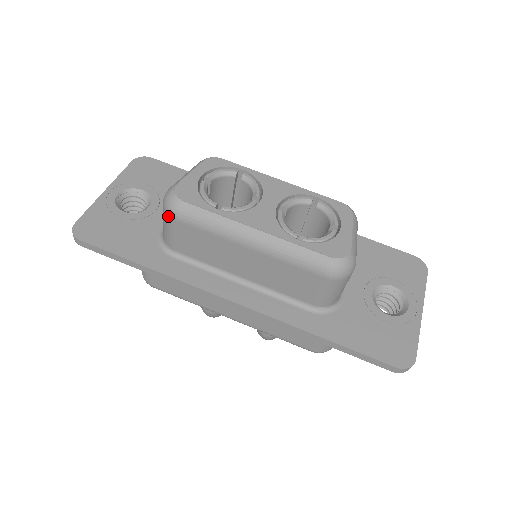
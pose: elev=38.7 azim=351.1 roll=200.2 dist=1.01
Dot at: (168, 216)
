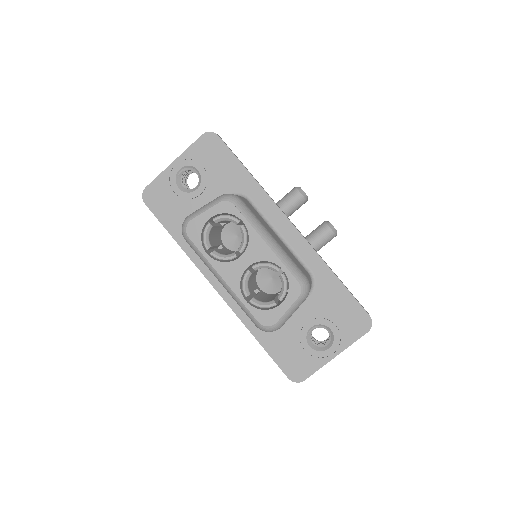
Dot at: occluded
